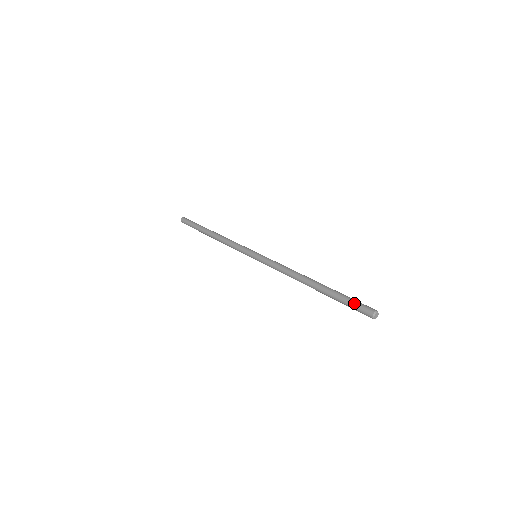
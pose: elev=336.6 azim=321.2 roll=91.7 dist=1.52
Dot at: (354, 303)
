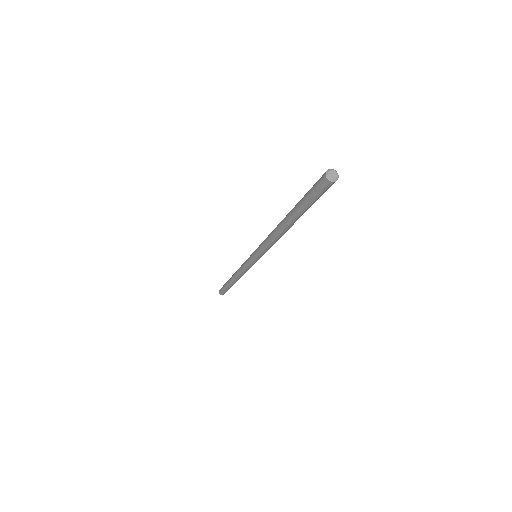
Dot at: occluded
